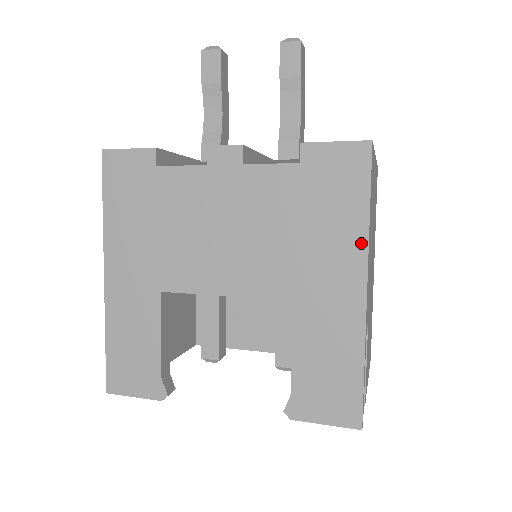
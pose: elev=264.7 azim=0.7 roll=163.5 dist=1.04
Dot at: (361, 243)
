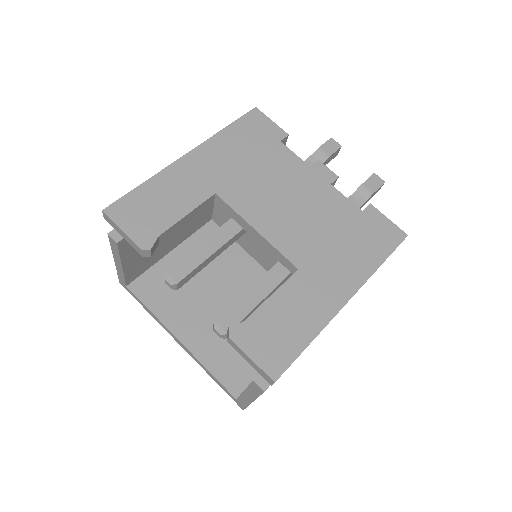
Dot at: (365, 275)
